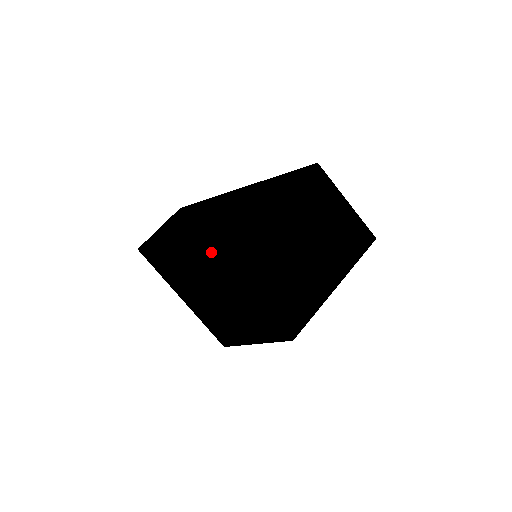
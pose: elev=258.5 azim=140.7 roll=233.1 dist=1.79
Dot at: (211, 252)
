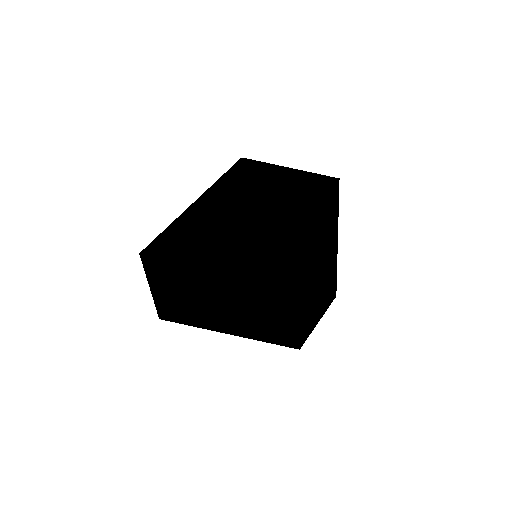
Dot at: (311, 314)
